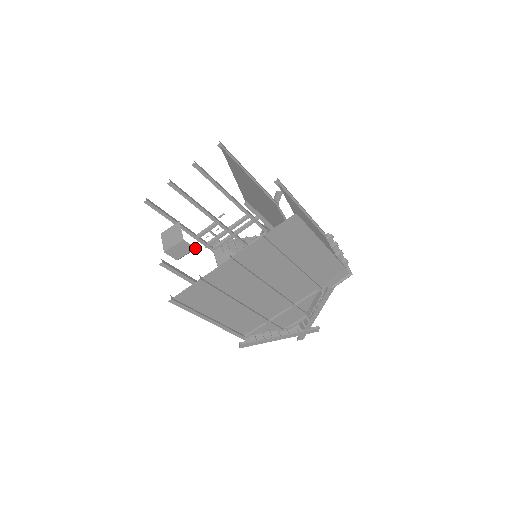
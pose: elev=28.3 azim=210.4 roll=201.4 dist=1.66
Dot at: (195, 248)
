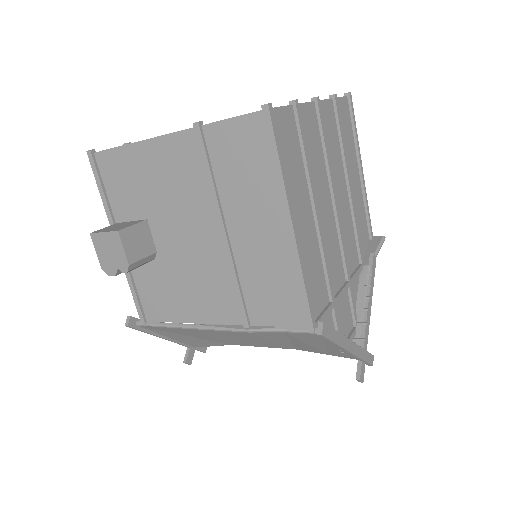
Dot at: (159, 250)
